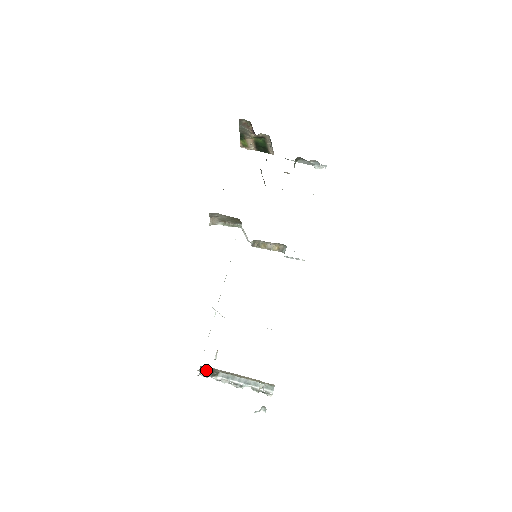
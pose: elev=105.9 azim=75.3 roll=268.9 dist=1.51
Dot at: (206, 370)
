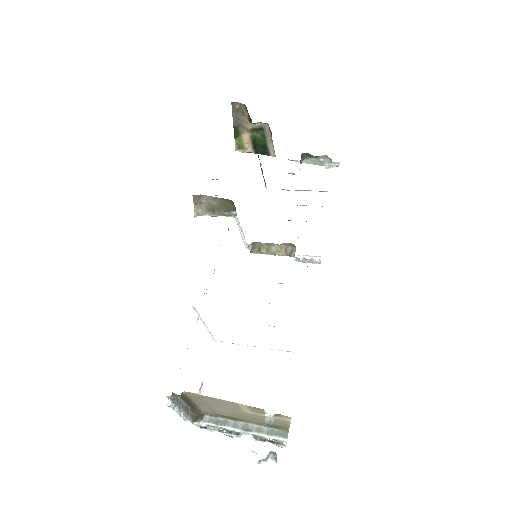
Dot at: (183, 406)
